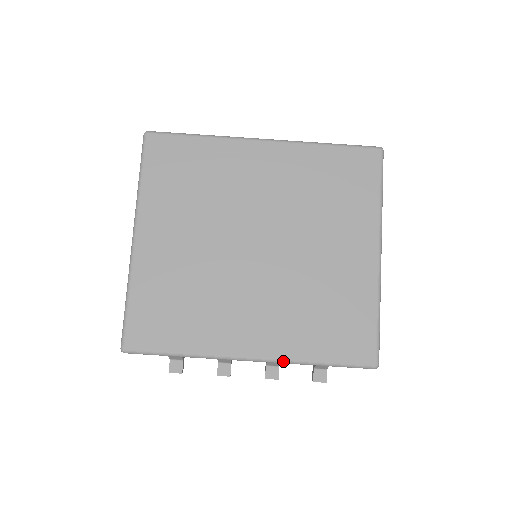
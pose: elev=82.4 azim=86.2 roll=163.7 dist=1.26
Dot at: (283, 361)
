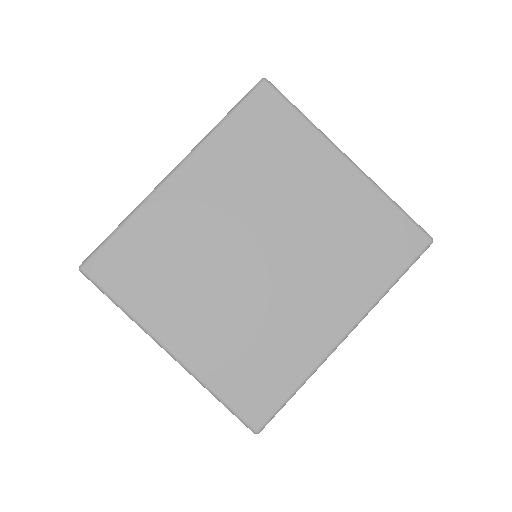
Dot at: (369, 310)
